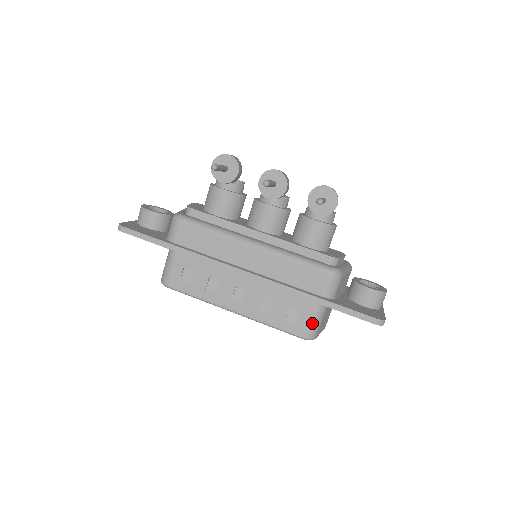
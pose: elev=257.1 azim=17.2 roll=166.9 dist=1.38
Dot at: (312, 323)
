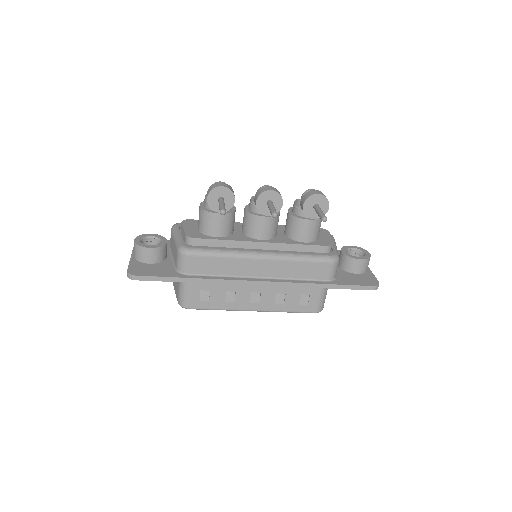
Dot at: (321, 300)
